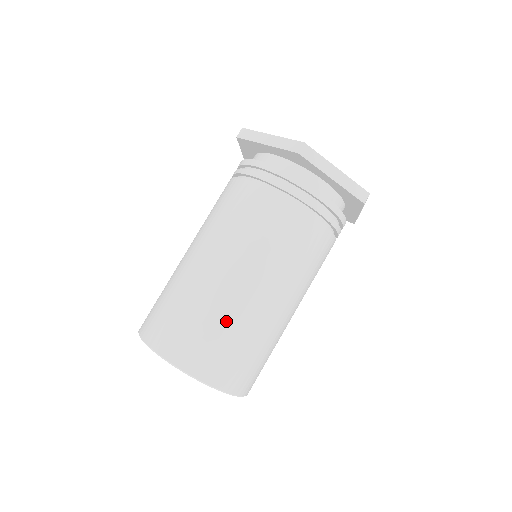
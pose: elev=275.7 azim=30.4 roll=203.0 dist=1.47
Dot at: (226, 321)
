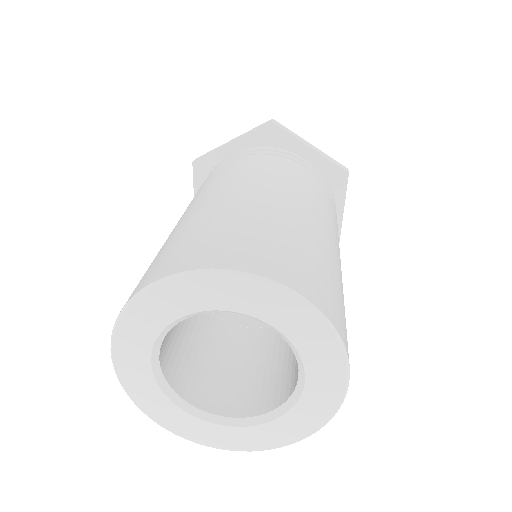
Dot at: (170, 240)
